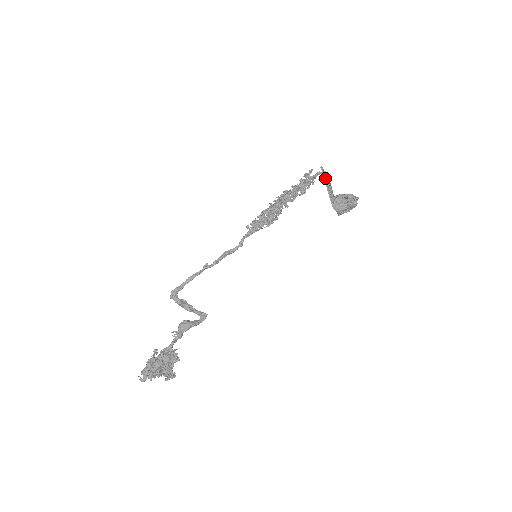
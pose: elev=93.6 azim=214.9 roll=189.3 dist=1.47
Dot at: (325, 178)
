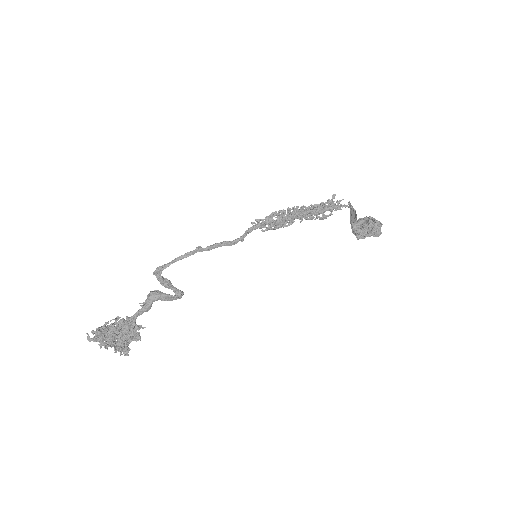
Dot at: occluded
